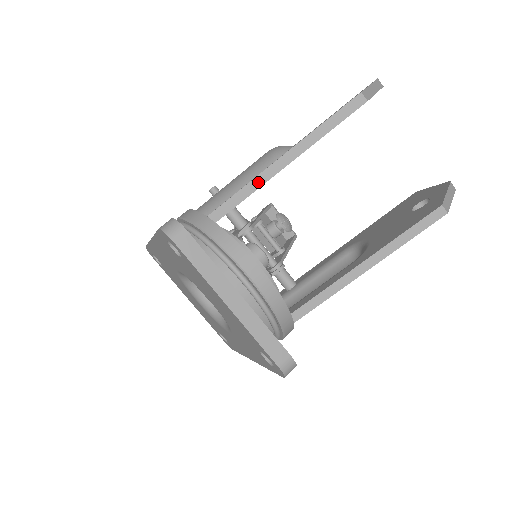
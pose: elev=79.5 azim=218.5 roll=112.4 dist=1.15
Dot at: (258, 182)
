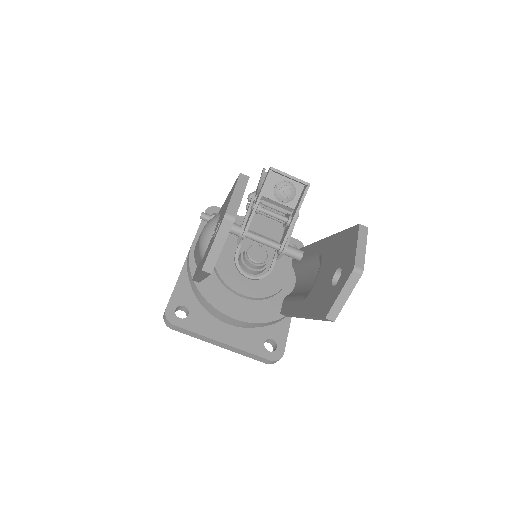
Dot at: (198, 279)
